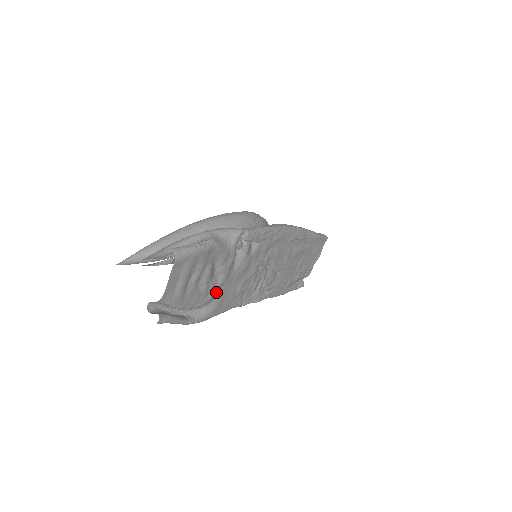
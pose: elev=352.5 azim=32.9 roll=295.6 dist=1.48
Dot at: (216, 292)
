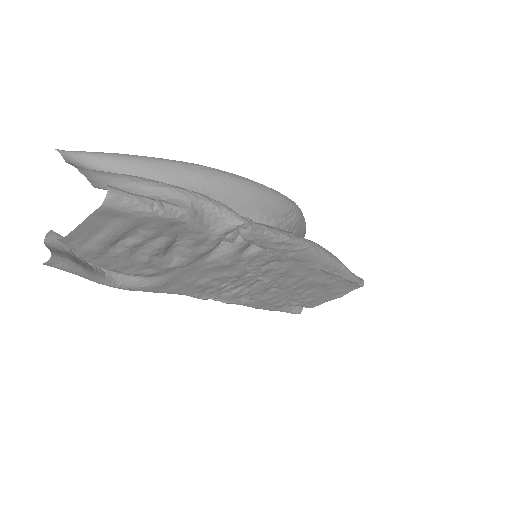
Dot at: (164, 270)
